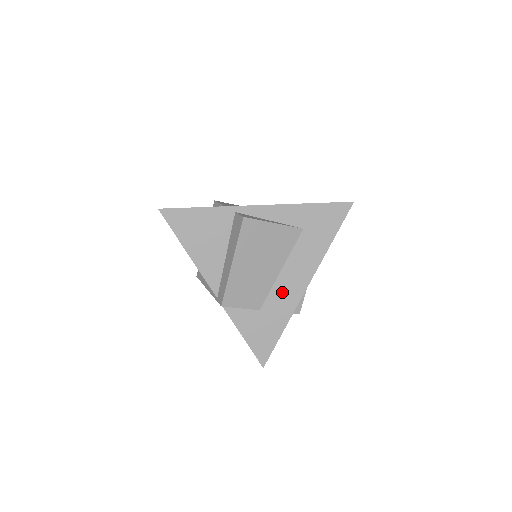
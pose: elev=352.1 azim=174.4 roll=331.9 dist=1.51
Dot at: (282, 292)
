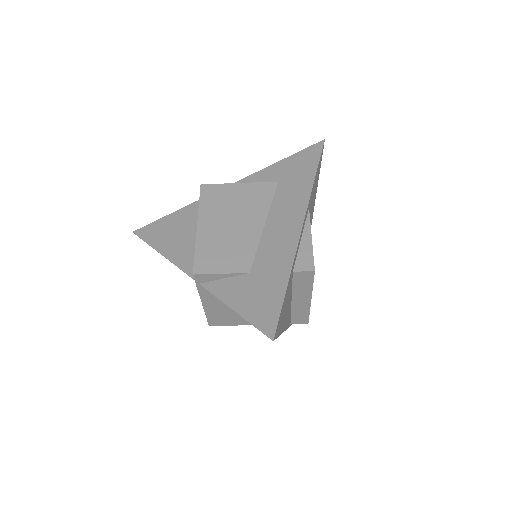
Dot at: (272, 244)
